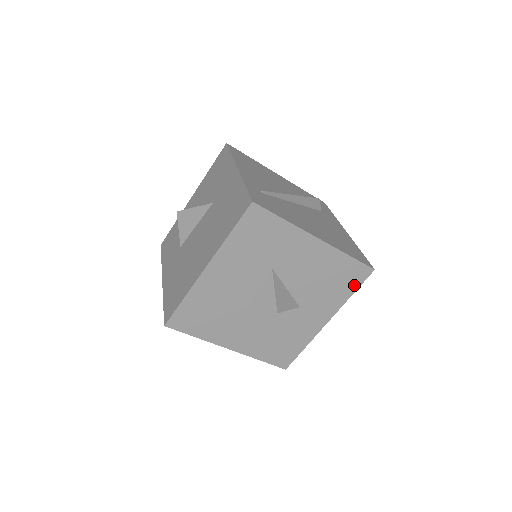
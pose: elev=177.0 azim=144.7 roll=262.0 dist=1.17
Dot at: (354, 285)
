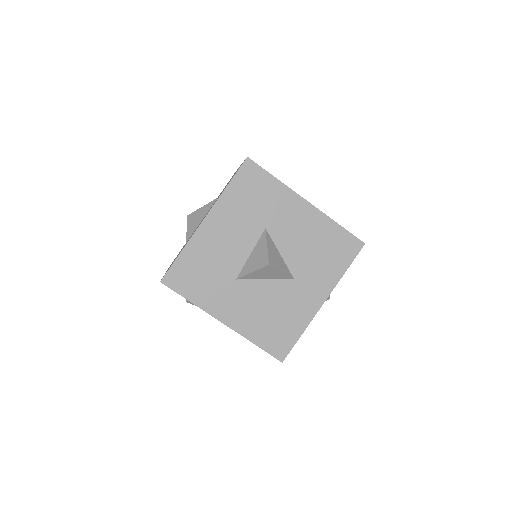
Dot at: (347, 259)
